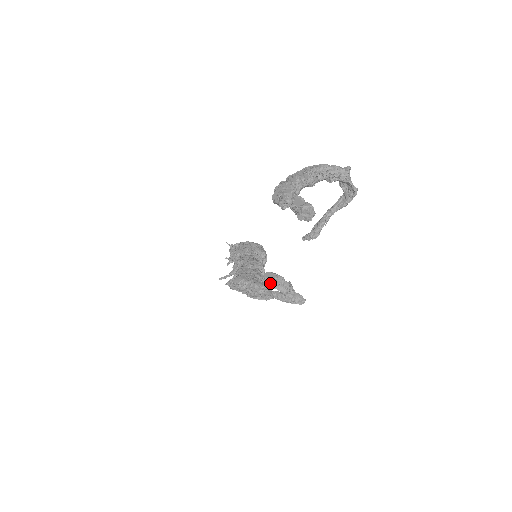
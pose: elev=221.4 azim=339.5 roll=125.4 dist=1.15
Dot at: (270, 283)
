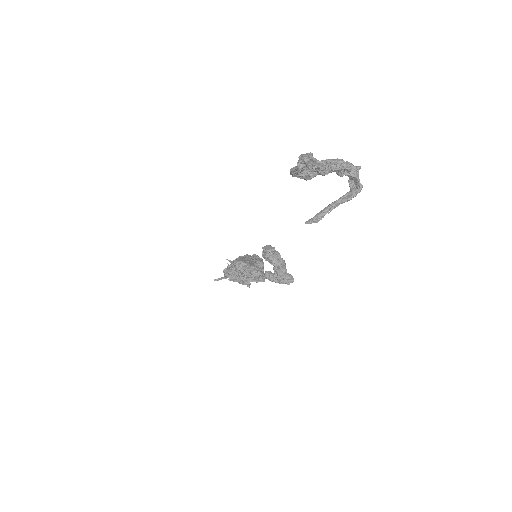
Dot at: (267, 254)
